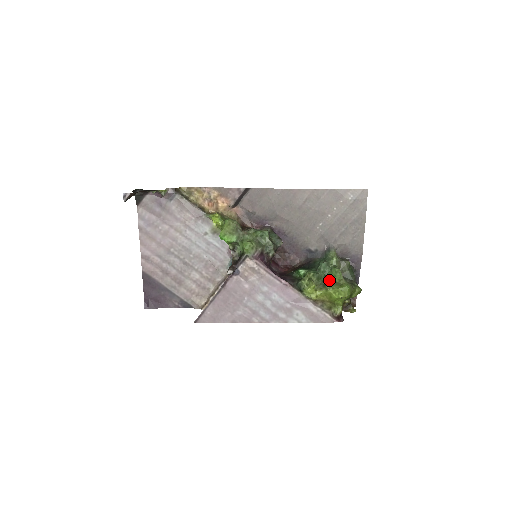
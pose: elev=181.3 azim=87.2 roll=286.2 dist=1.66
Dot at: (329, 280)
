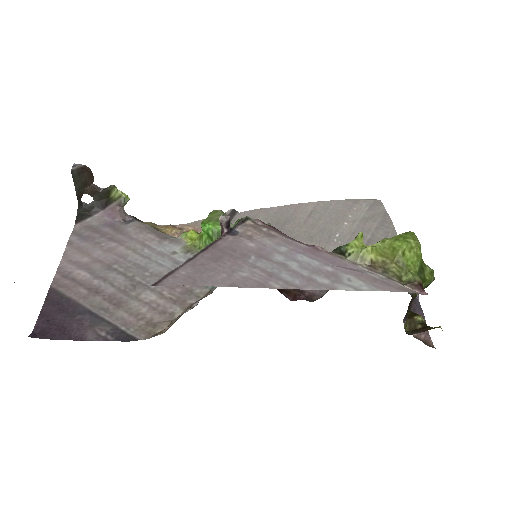
Dot at: occluded
